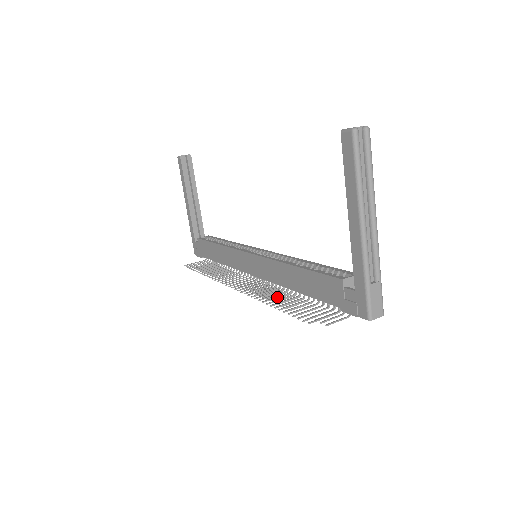
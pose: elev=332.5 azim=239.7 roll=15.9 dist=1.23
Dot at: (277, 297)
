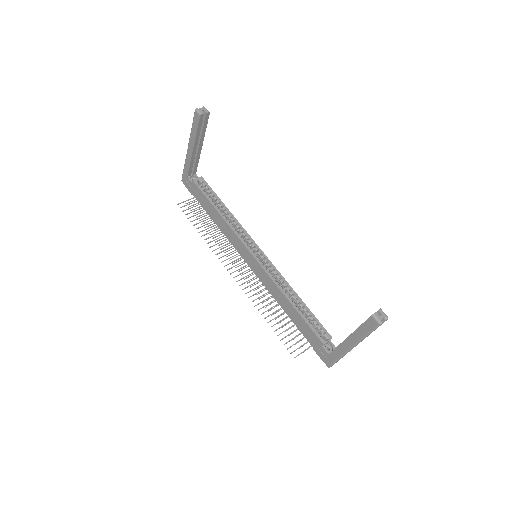
Dot at: occluded
